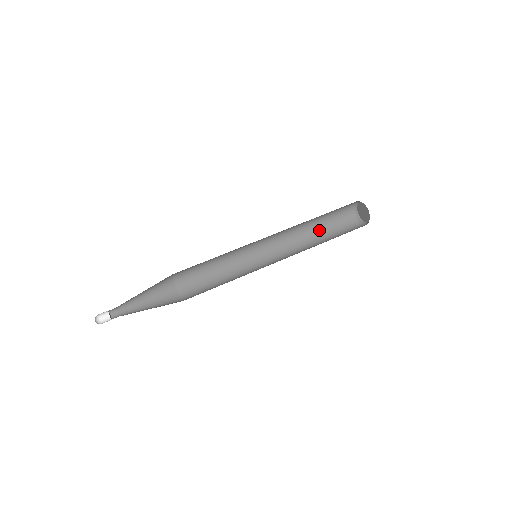
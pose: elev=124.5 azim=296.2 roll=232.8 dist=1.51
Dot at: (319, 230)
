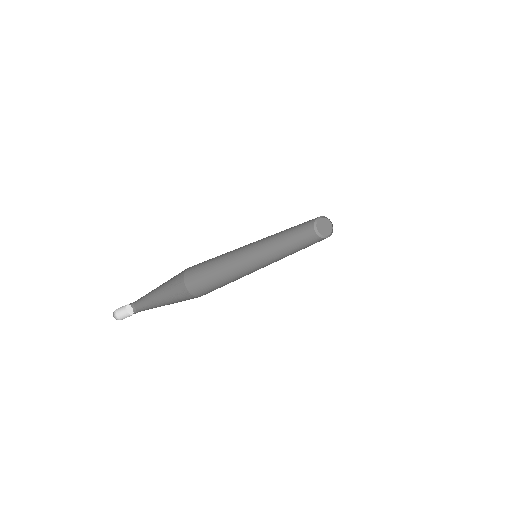
Dot at: (293, 241)
